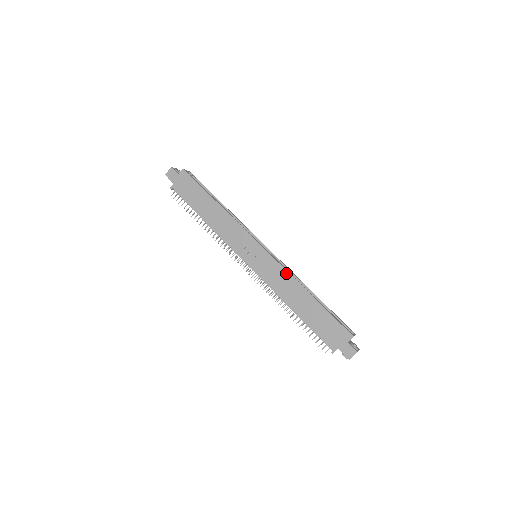
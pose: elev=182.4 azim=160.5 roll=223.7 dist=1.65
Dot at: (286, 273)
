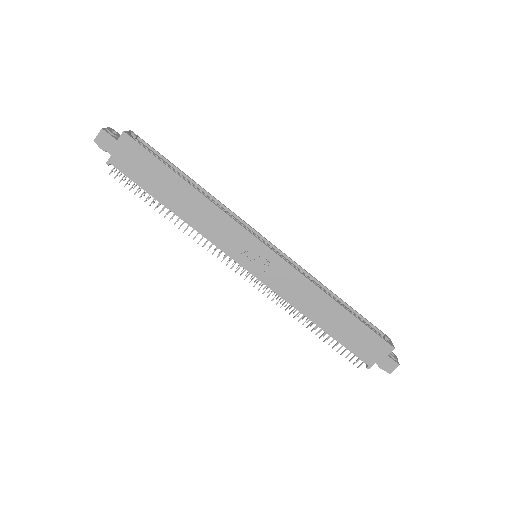
Dot at: (304, 280)
